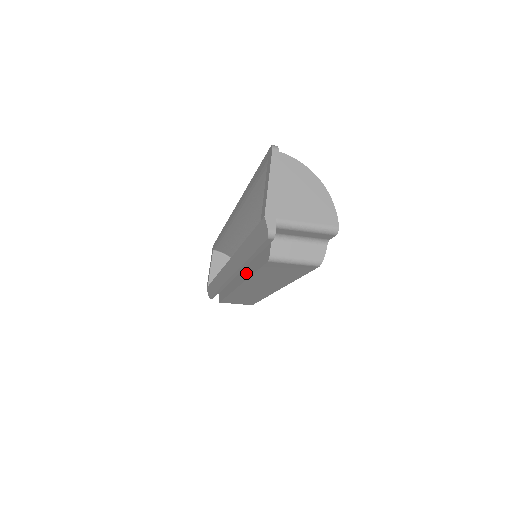
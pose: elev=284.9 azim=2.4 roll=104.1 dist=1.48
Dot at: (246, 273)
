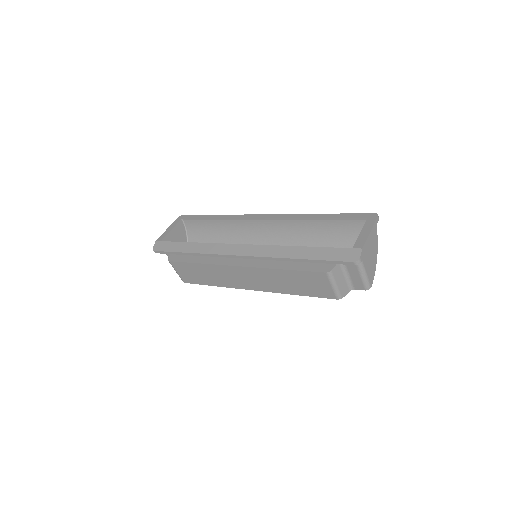
Dot at: (267, 264)
